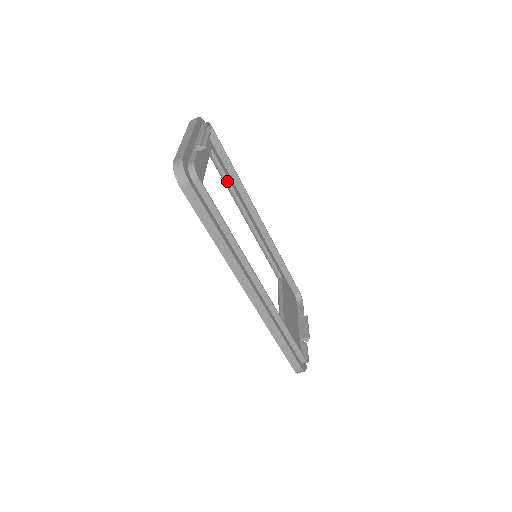
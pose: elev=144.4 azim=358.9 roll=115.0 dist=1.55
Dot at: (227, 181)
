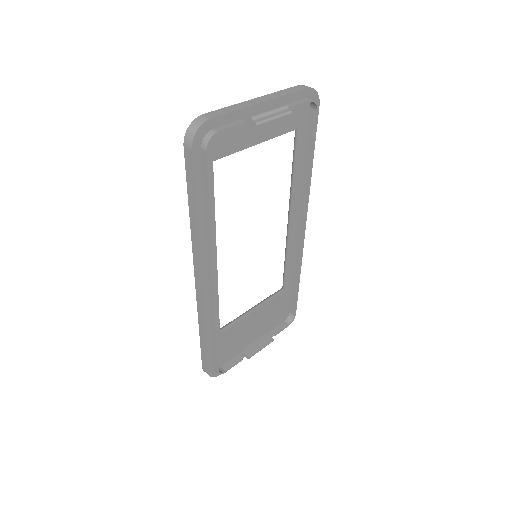
Dot at: (294, 170)
